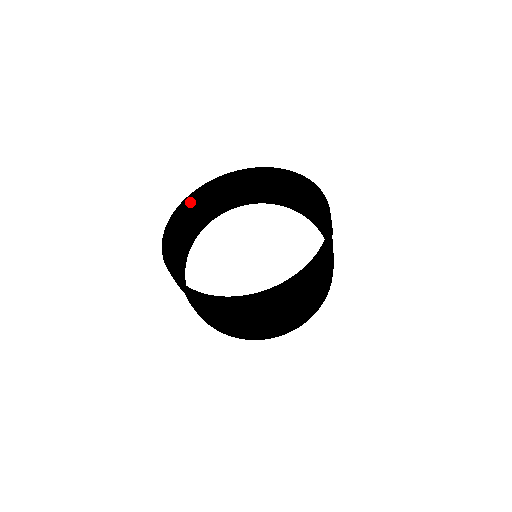
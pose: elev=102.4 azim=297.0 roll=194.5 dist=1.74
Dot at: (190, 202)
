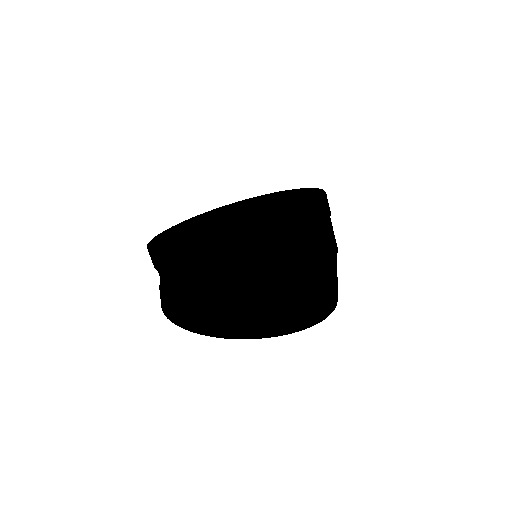
Dot at: occluded
